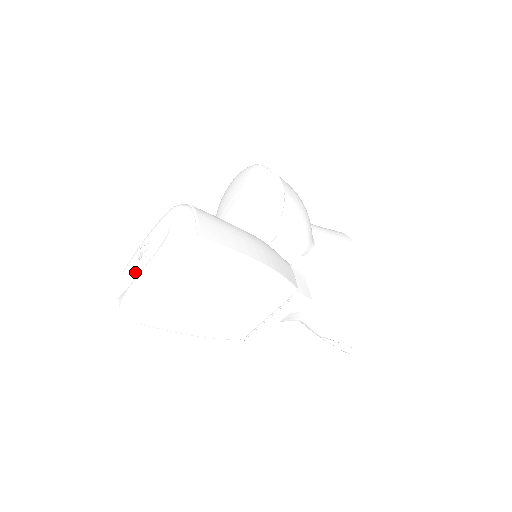
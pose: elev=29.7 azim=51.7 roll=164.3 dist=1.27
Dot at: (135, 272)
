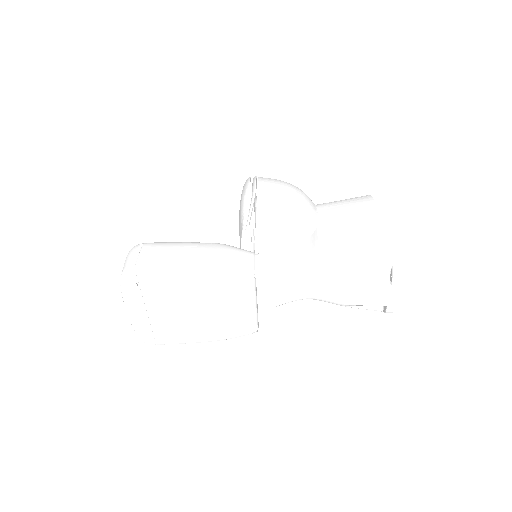
Dot at: occluded
